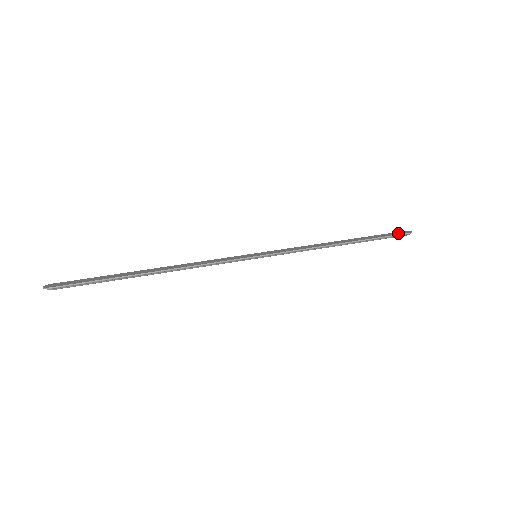
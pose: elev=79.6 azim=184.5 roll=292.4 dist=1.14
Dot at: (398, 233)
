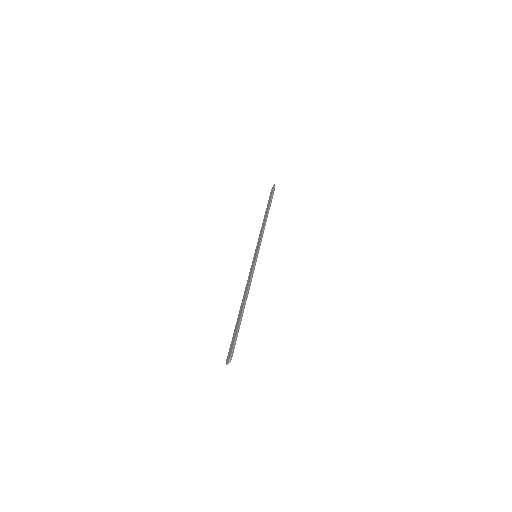
Dot at: (272, 191)
